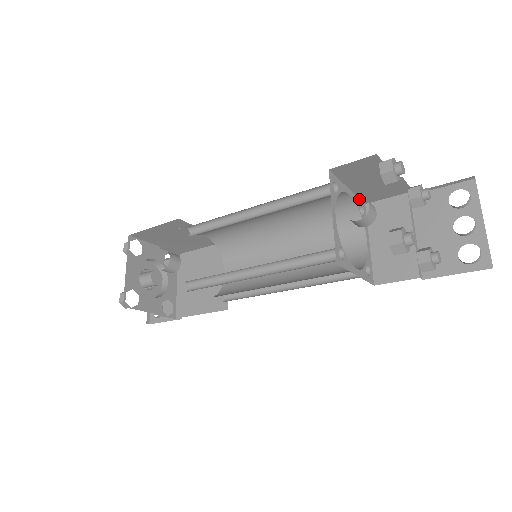
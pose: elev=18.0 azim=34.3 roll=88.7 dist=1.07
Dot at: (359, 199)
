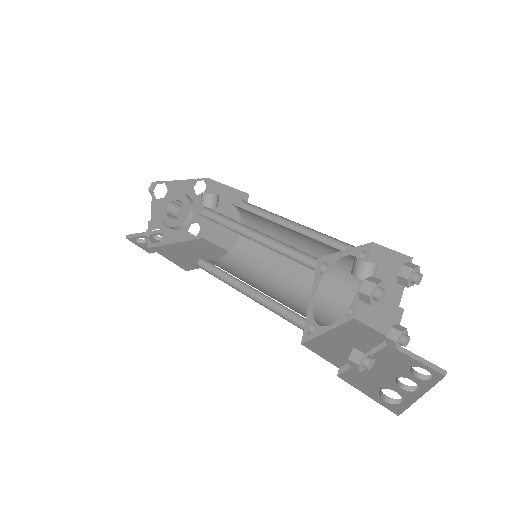
Dot at: (357, 305)
